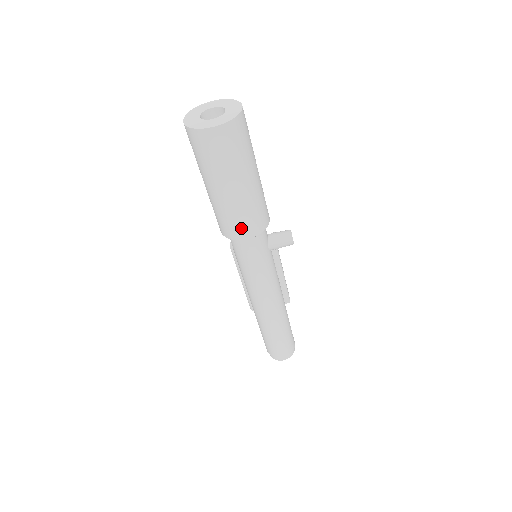
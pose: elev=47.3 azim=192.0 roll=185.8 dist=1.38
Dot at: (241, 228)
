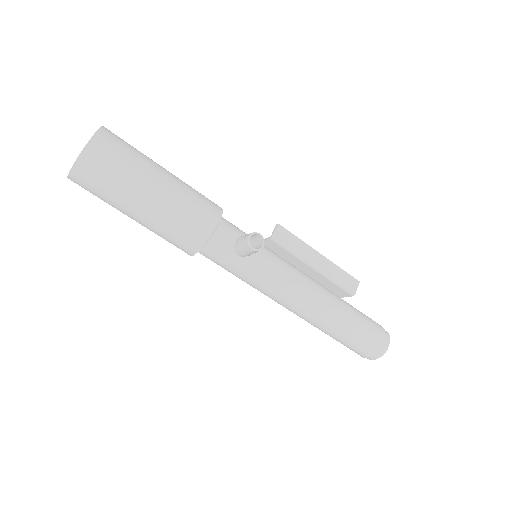
Dot at: (178, 247)
